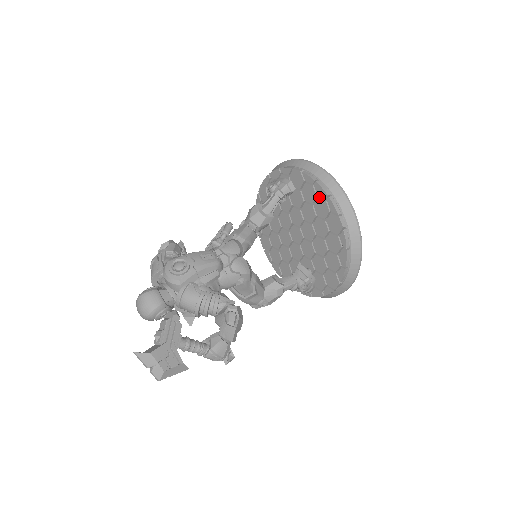
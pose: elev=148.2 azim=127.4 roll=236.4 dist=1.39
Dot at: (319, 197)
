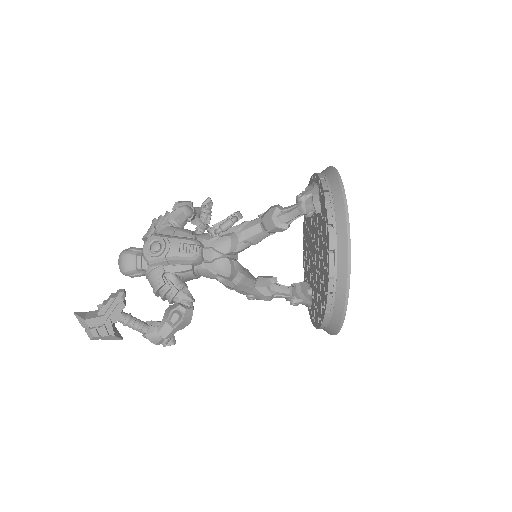
Dot at: occluded
